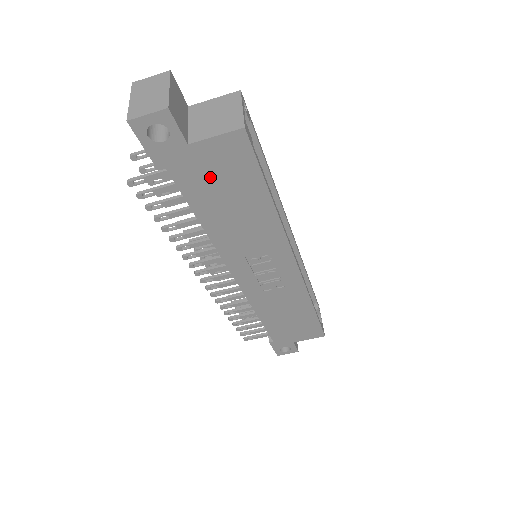
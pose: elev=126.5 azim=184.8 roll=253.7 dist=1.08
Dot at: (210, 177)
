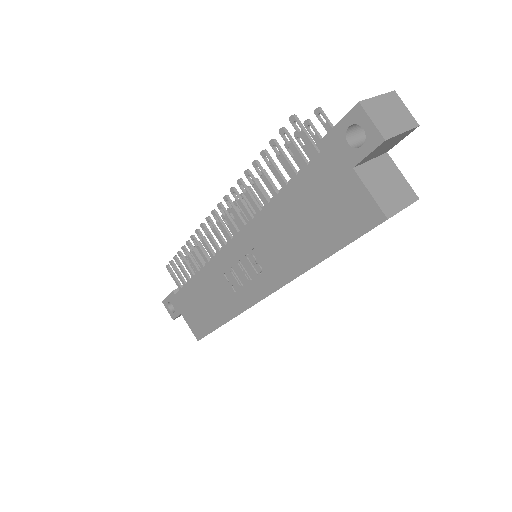
Dot at: (326, 197)
